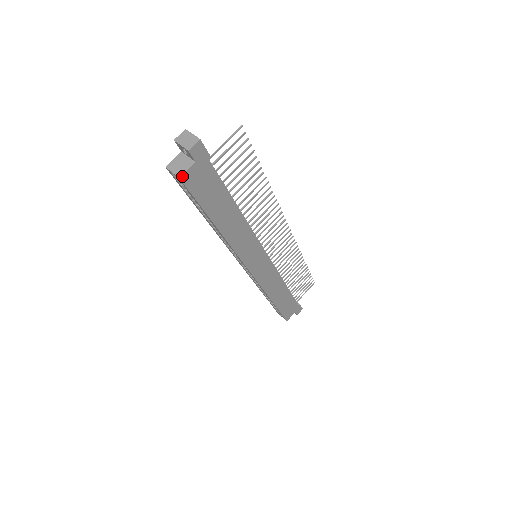
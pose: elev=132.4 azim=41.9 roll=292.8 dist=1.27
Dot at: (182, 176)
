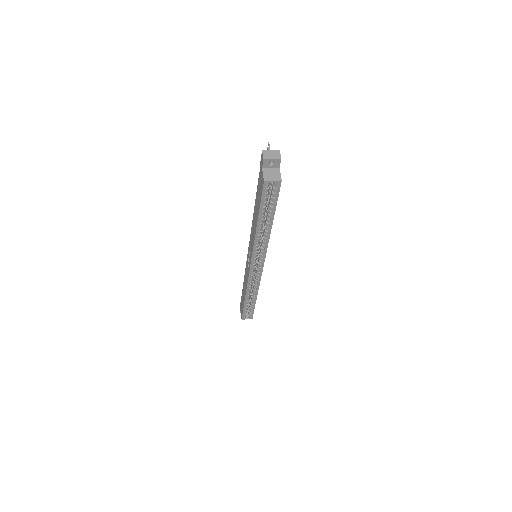
Dot at: (281, 179)
